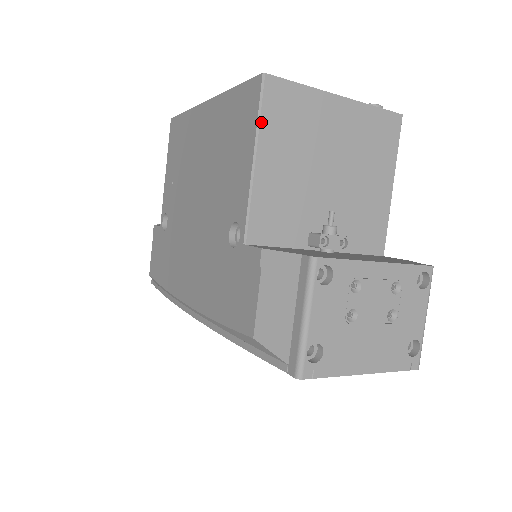
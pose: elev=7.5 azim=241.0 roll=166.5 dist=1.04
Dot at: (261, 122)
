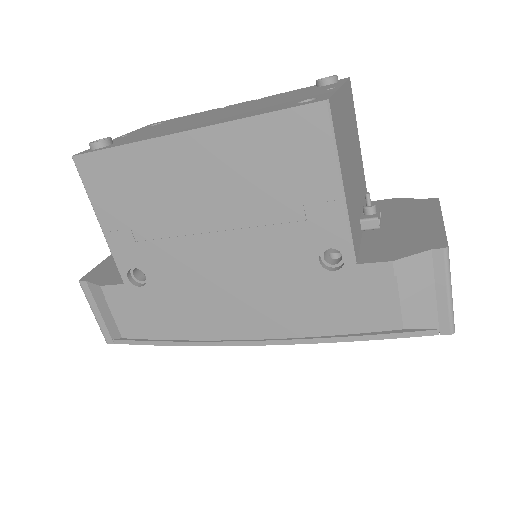
Dot at: (337, 149)
